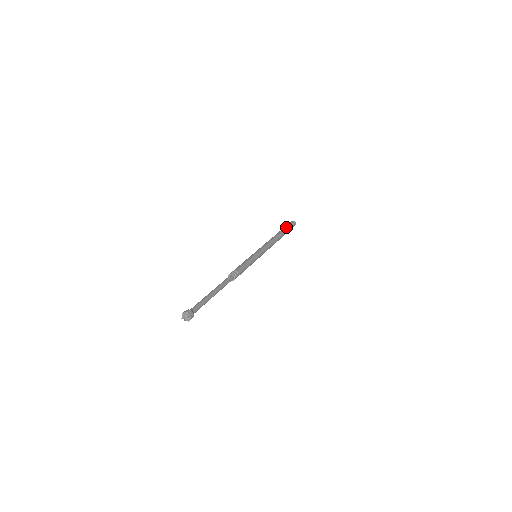
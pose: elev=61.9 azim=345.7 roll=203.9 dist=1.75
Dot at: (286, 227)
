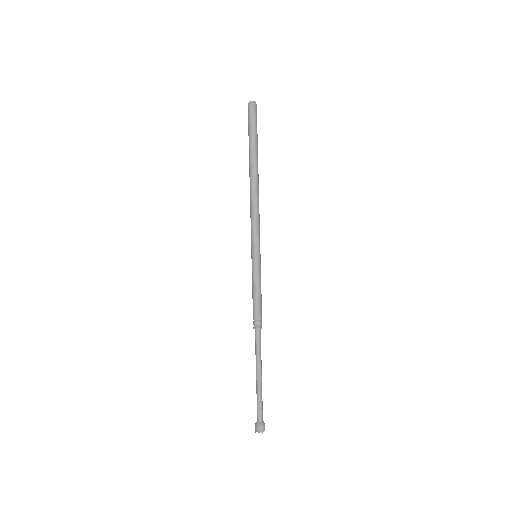
Dot at: (257, 140)
